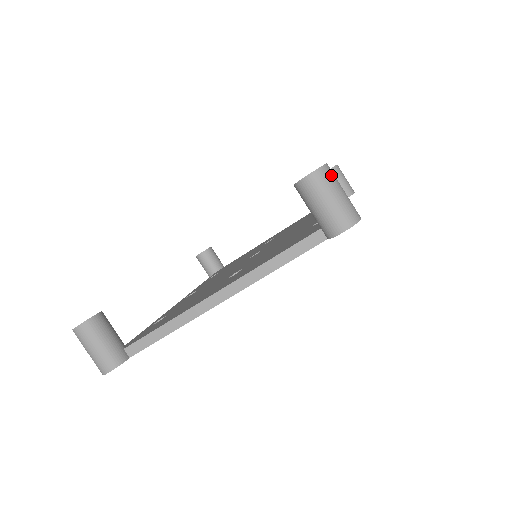
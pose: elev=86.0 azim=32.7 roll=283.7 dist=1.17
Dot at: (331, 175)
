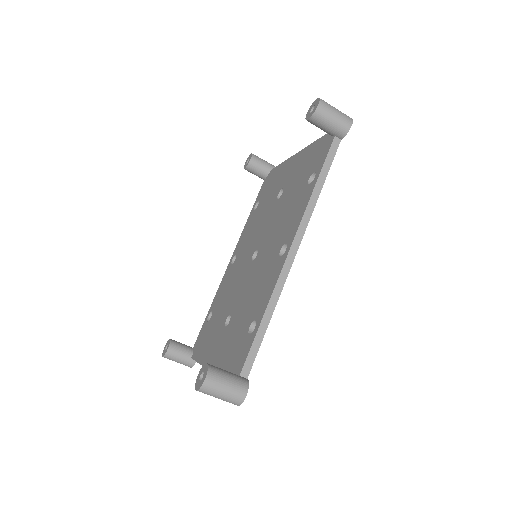
Dot at: (210, 388)
